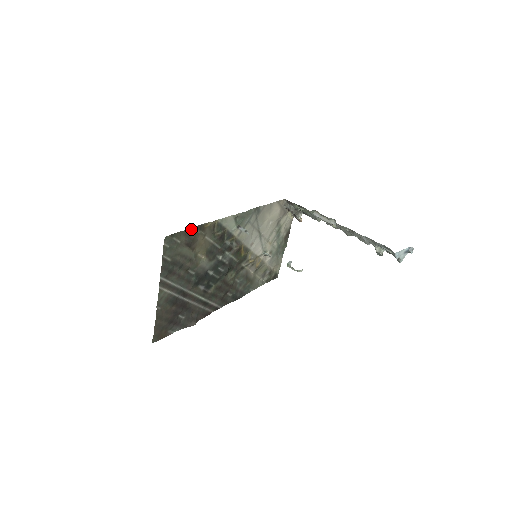
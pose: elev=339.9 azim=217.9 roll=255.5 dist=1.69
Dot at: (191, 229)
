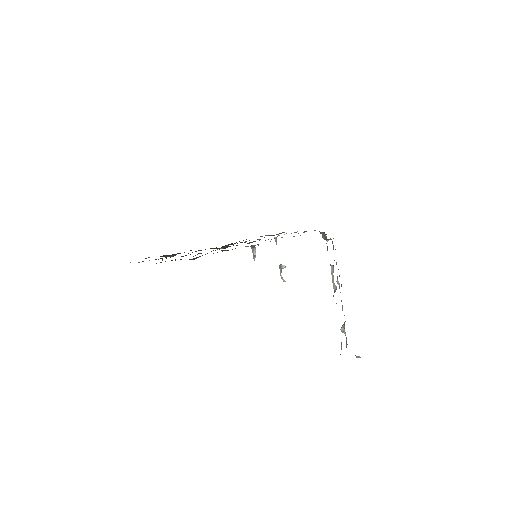
Dot at: (197, 257)
